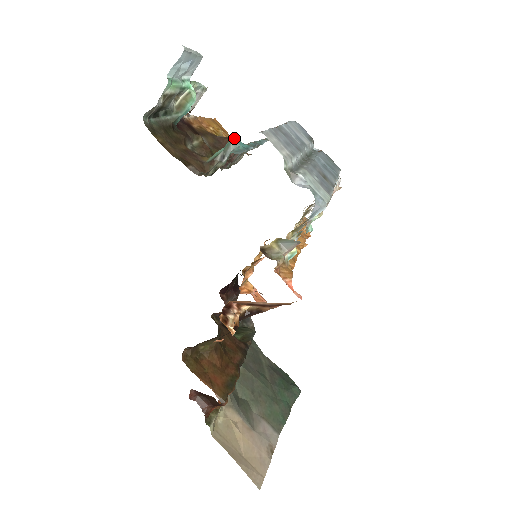
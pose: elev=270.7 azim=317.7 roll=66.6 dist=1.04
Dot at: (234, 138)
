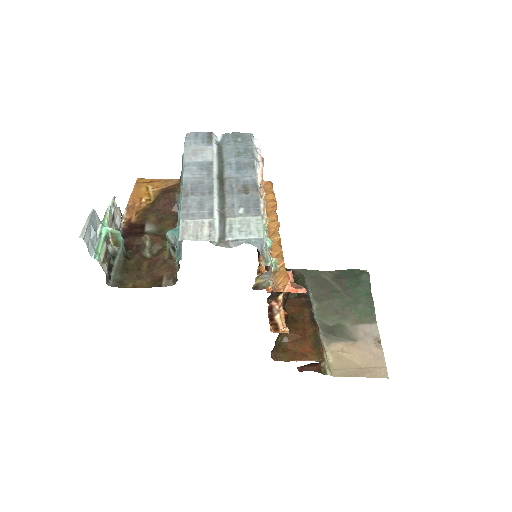
Dot at: (167, 233)
